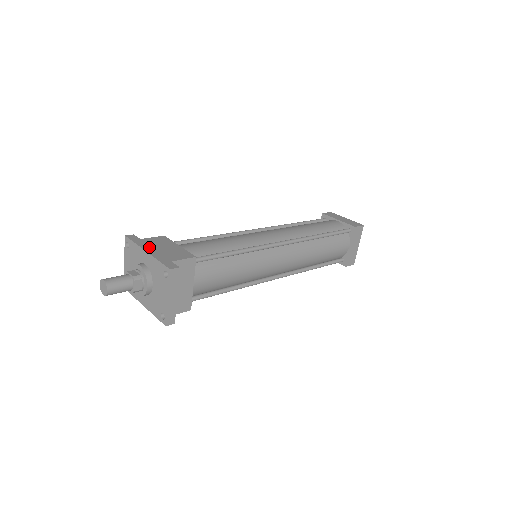
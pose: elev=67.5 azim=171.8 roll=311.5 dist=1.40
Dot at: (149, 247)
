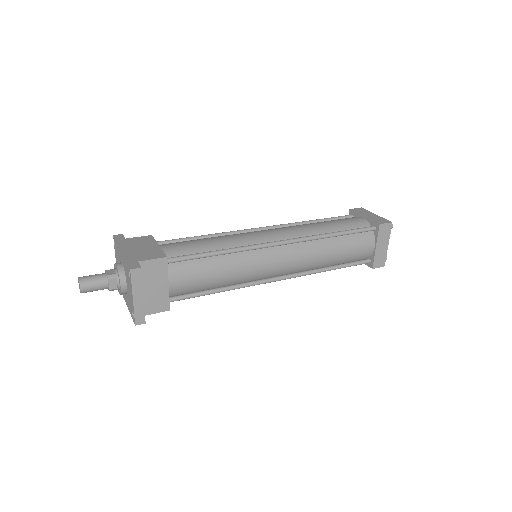
Dot at: (127, 247)
